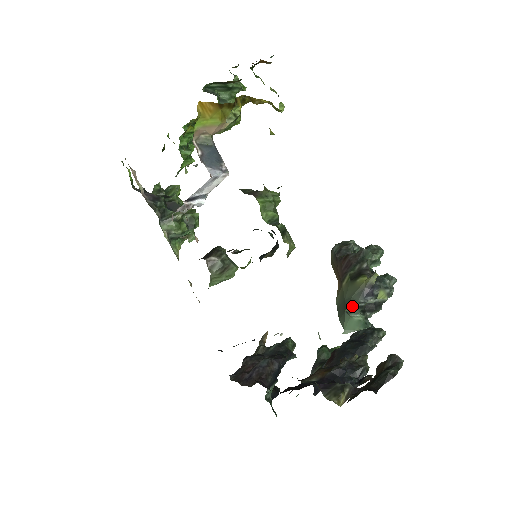
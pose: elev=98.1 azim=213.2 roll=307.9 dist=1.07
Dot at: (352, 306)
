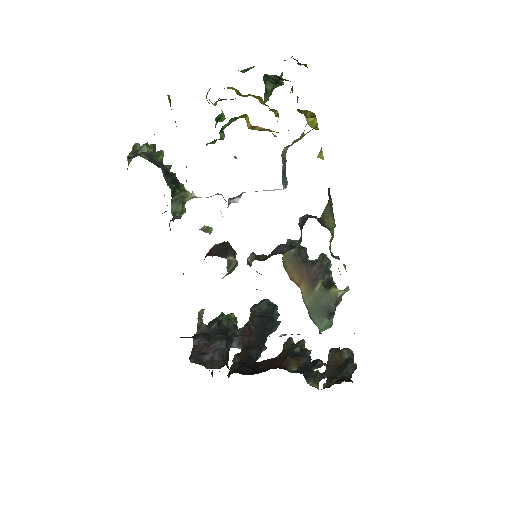
Dot at: (331, 313)
